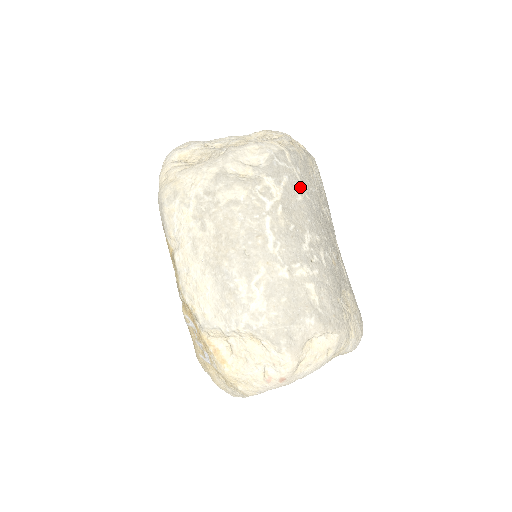
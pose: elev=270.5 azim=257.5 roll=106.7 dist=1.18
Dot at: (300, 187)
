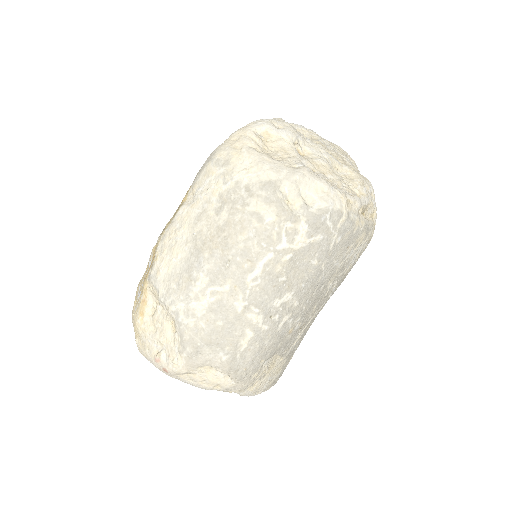
Dot at: (325, 254)
